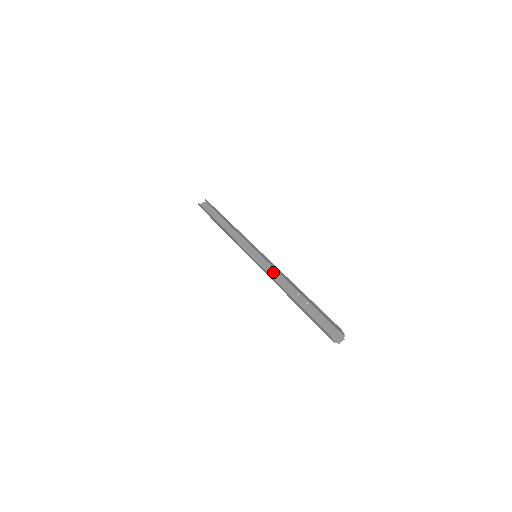
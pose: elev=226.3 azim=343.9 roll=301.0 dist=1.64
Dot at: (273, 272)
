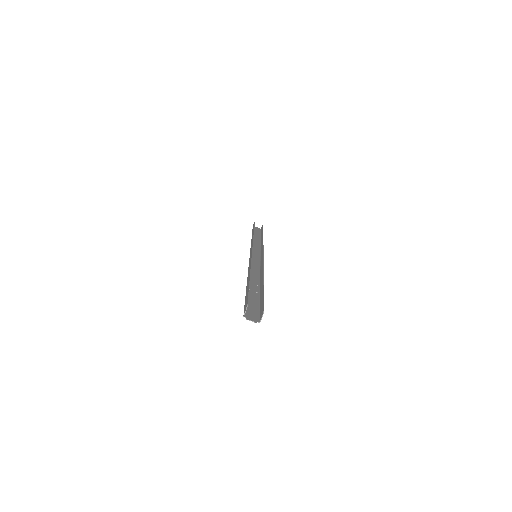
Dot at: (256, 268)
